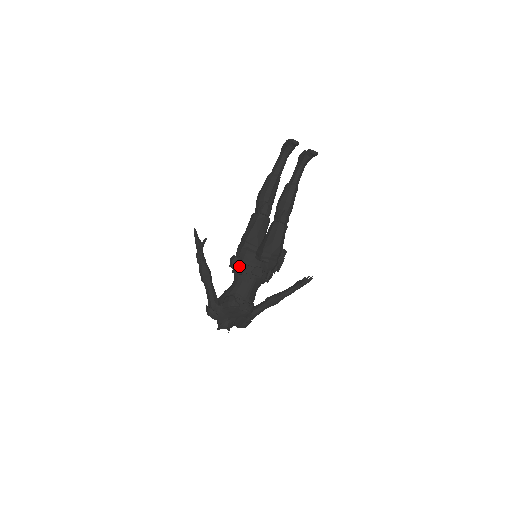
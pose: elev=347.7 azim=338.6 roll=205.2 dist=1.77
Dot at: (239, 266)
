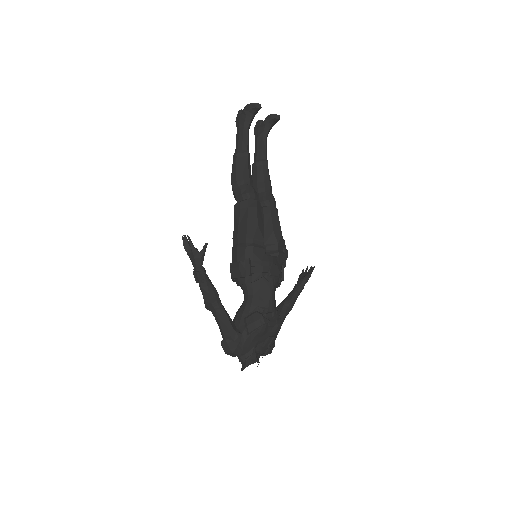
Dot at: (250, 271)
